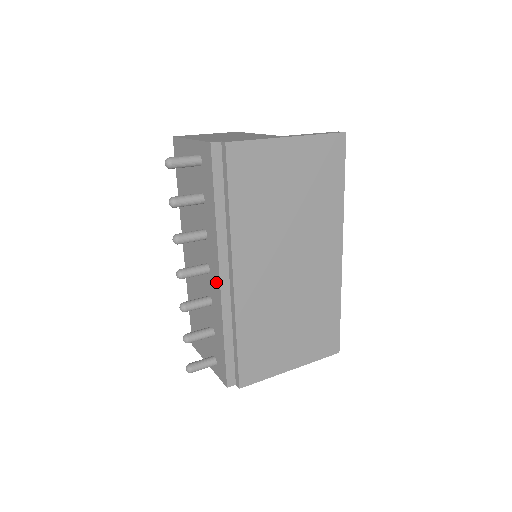
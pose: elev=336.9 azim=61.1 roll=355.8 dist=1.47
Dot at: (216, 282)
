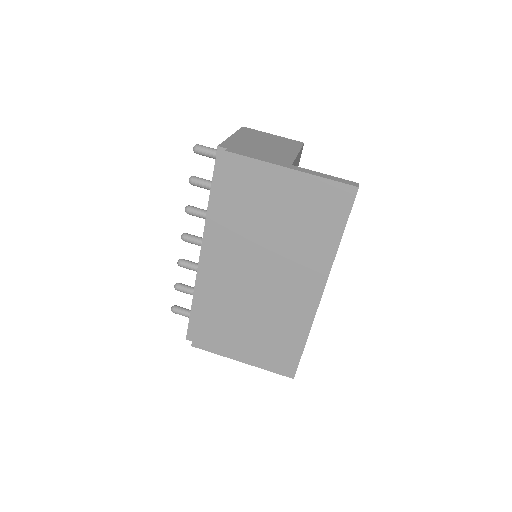
Dot at: occluded
